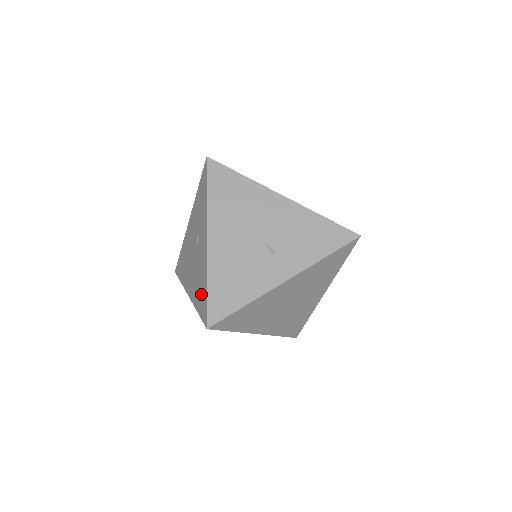
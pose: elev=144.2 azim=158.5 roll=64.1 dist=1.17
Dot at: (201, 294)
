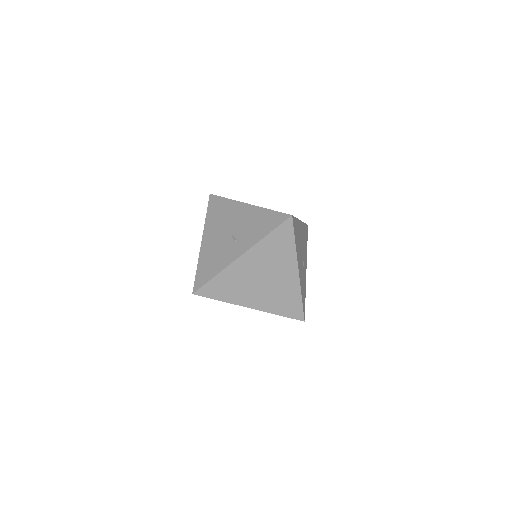
Dot at: occluded
